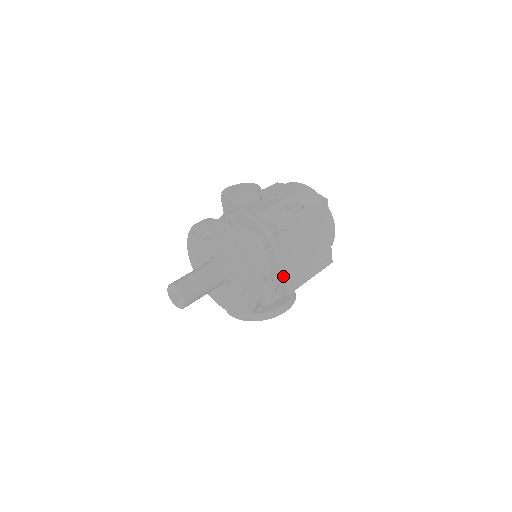
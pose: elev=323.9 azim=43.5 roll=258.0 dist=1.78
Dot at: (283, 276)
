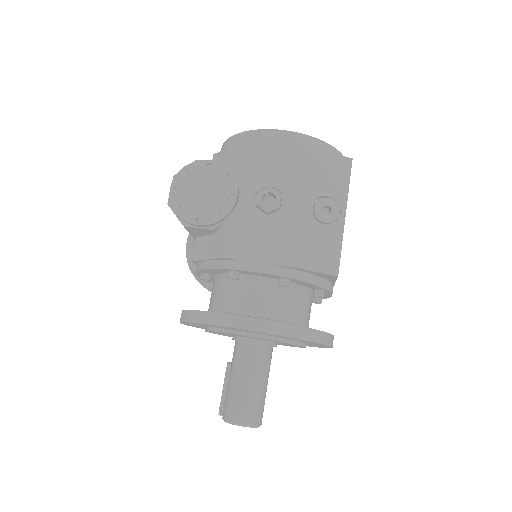
Dot at: occluded
